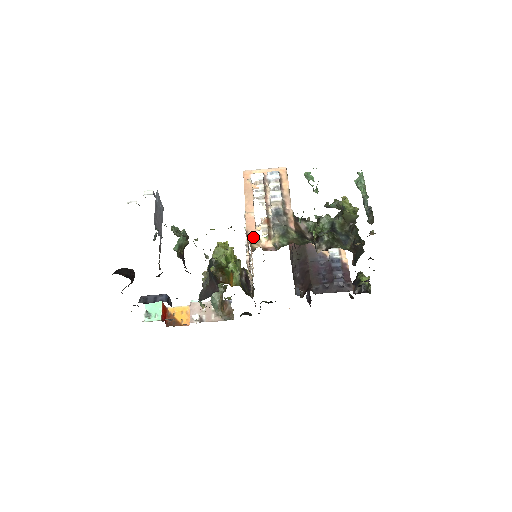
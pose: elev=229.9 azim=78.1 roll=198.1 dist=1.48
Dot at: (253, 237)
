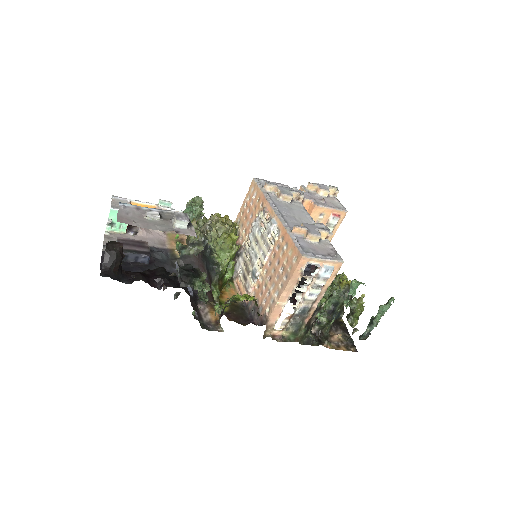
Dot at: (271, 326)
